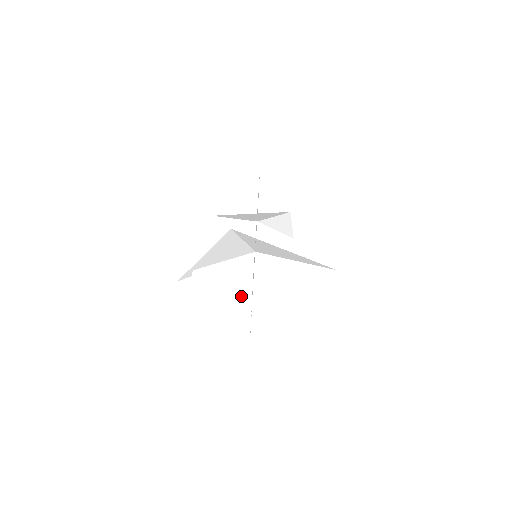
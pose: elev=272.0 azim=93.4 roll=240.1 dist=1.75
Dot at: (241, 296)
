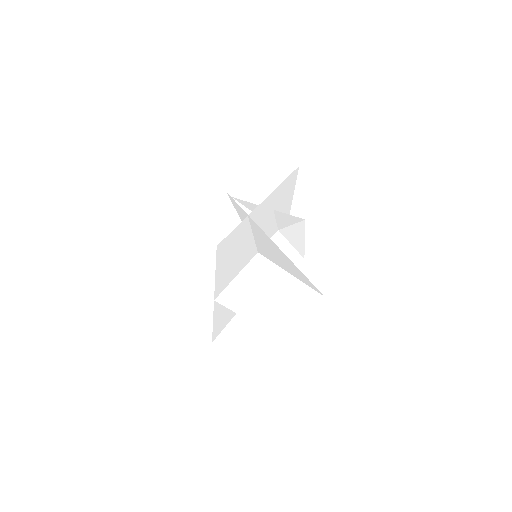
Dot at: occluded
